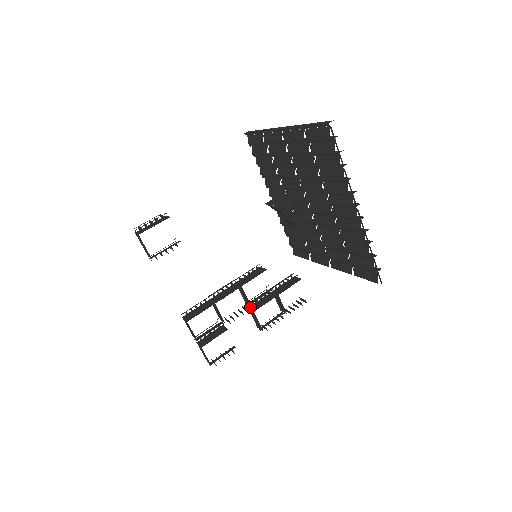
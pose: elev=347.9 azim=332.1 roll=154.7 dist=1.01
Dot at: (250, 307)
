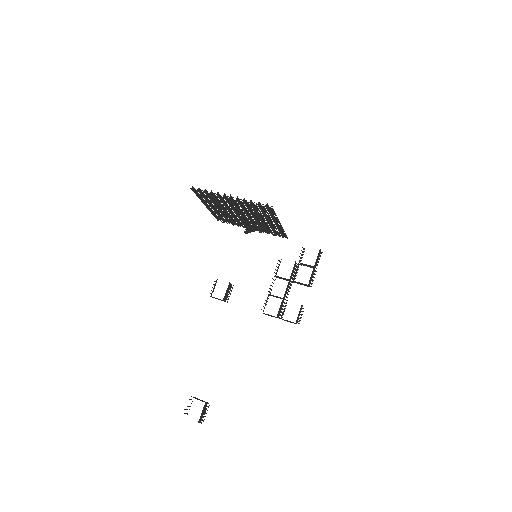
Dot at: (292, 281)
